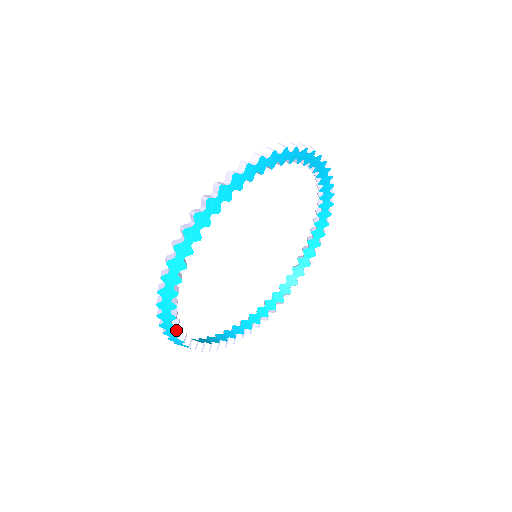
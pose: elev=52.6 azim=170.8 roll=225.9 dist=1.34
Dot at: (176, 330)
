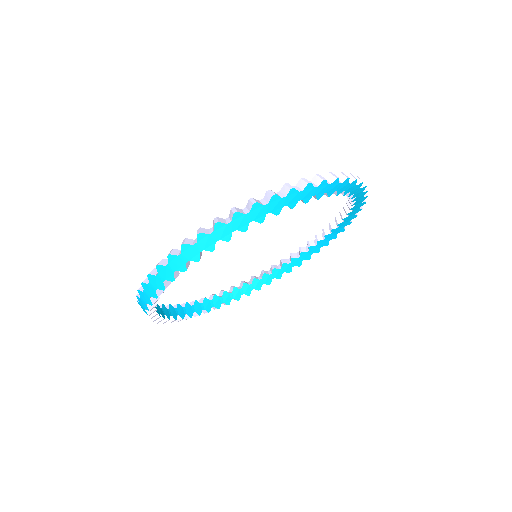
Dot at: (187, 262)
